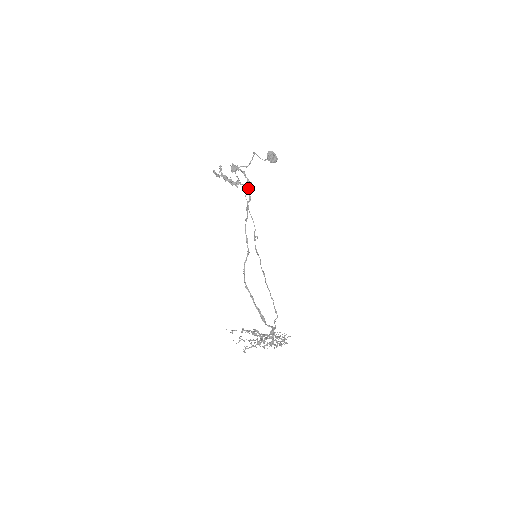
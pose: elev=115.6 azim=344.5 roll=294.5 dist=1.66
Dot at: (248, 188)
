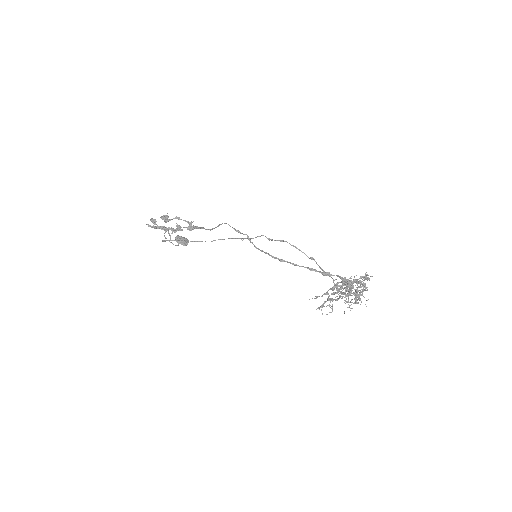
Dot at: (192, 226)
